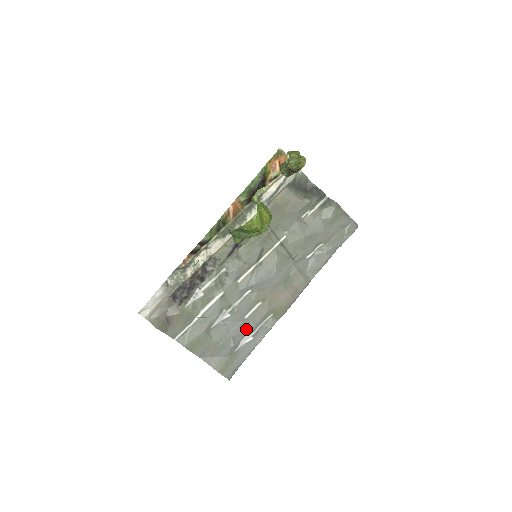
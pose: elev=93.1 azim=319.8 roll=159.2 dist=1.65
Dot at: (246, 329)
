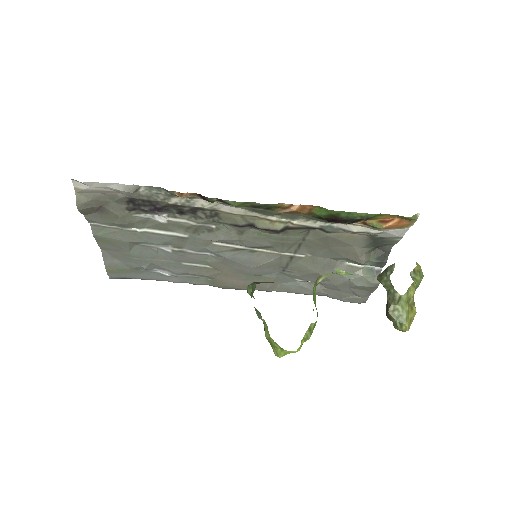
Dot at: (172, 269)
